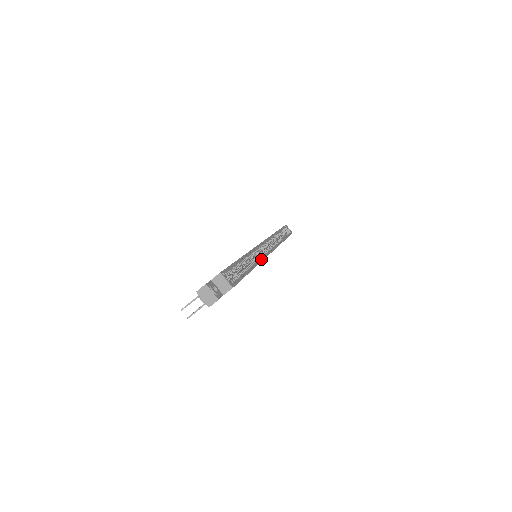
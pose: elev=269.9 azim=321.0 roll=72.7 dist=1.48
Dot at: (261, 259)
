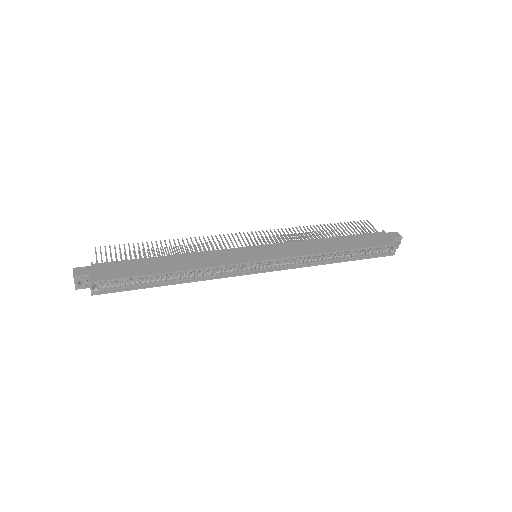
Dot at: (214, 277)
